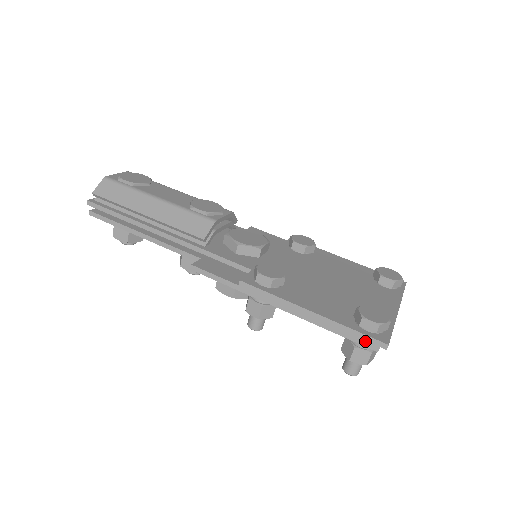
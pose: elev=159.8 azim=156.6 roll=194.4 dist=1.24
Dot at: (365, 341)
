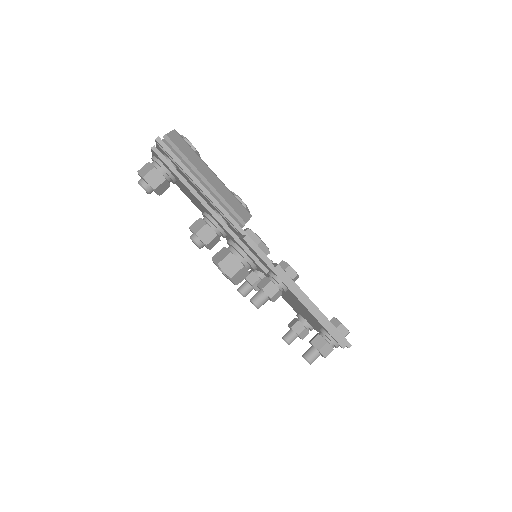
Dot at: (340, 339)
